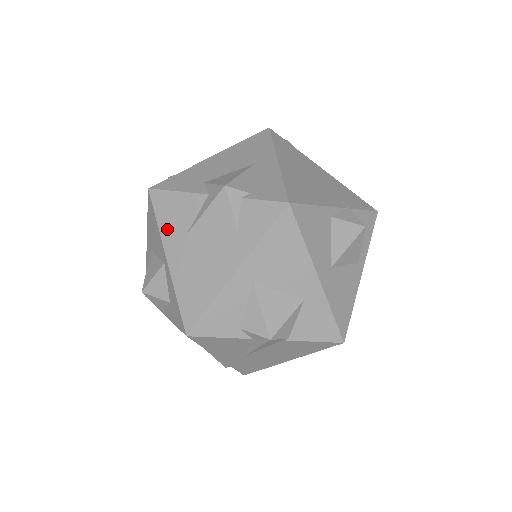
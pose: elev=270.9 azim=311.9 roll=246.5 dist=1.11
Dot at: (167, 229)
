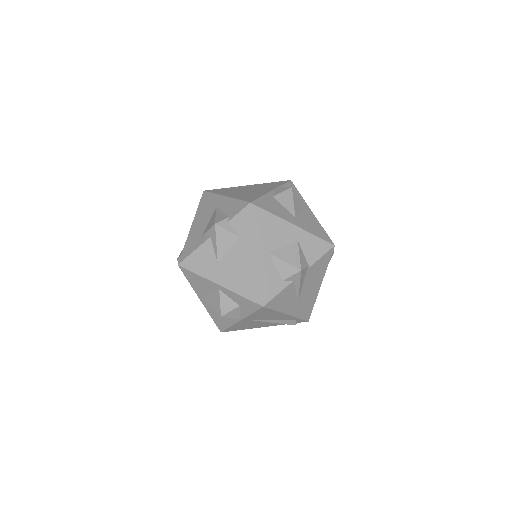
Dot at: (206, 272)
